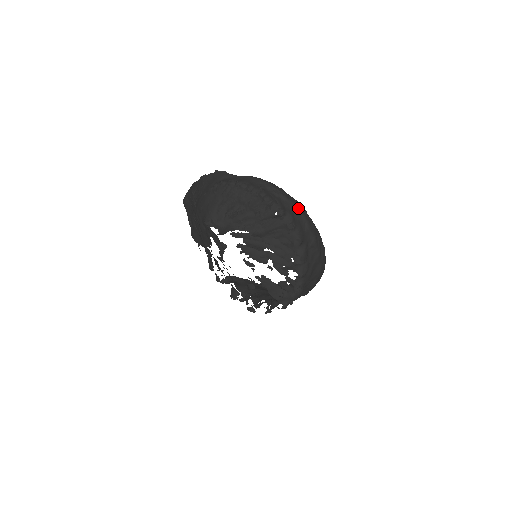
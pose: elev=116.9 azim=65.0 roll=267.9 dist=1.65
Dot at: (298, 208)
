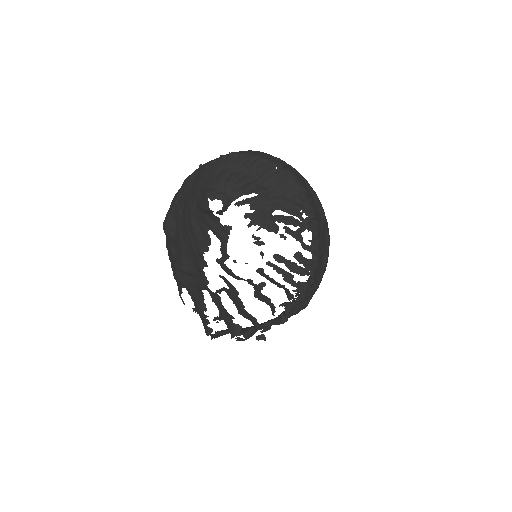
Dot at: occluded
